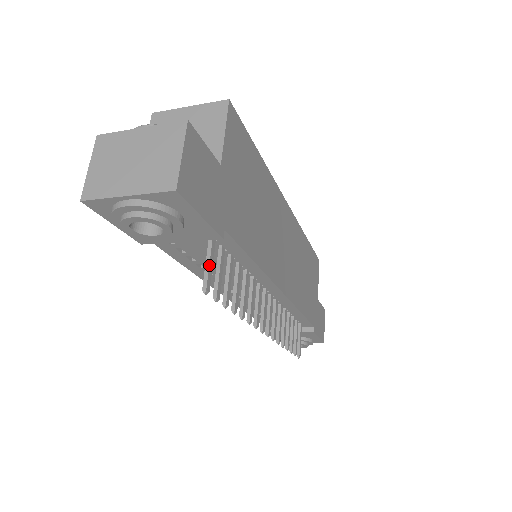
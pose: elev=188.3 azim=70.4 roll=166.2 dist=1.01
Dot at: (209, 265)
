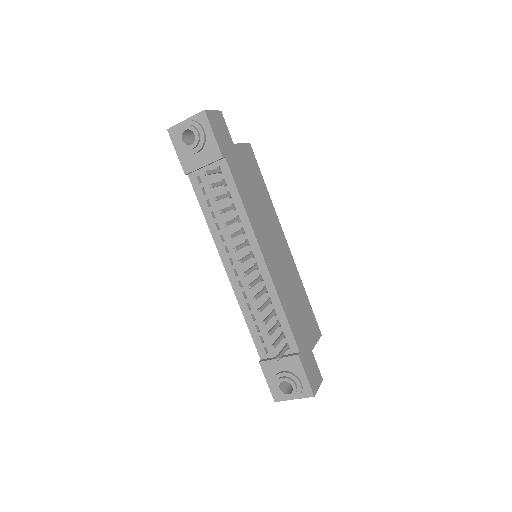
Dot at: (212, 170)
